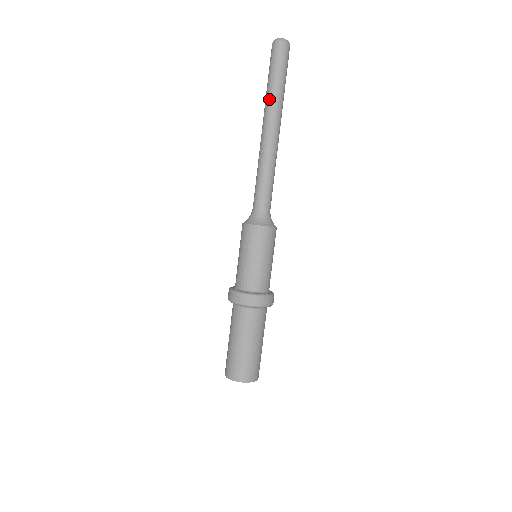
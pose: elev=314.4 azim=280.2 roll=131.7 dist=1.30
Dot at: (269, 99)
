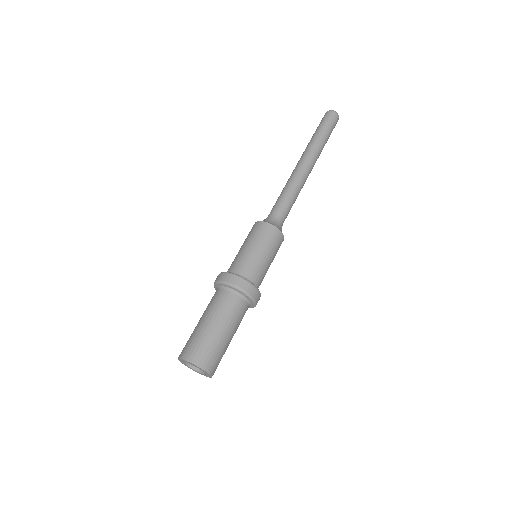
Dot at: (310, 143)
